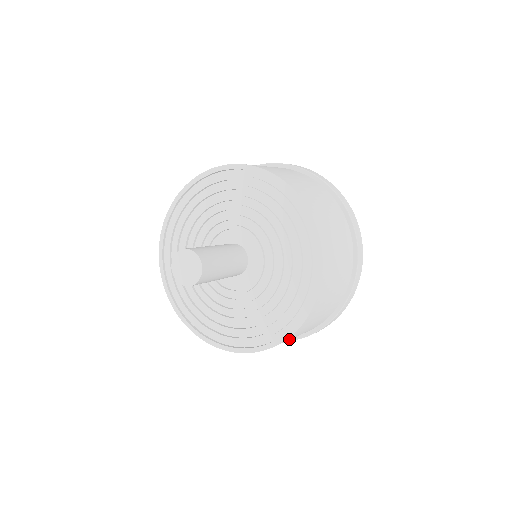
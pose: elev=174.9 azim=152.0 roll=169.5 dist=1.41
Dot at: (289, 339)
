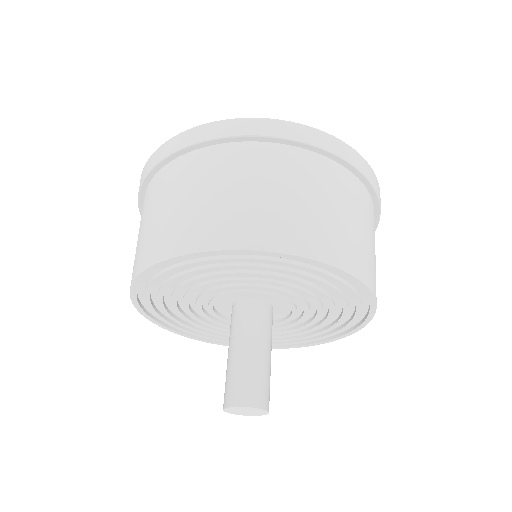
Dot at: occluded
